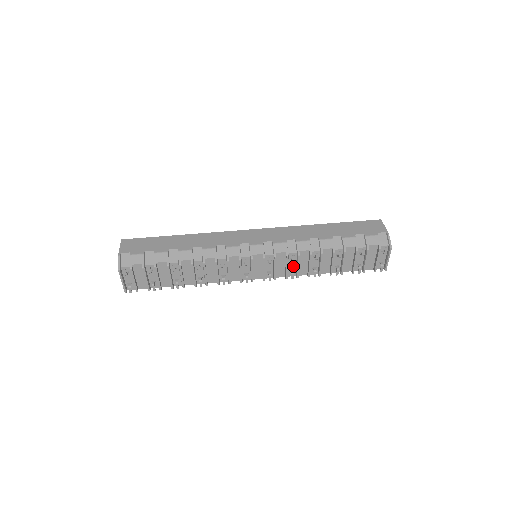
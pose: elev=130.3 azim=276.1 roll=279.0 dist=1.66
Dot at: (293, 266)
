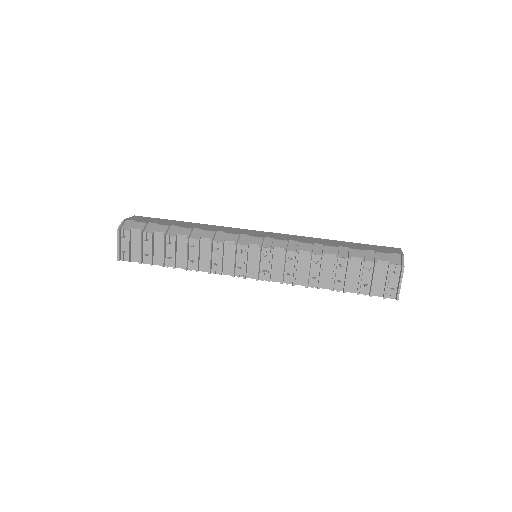
Dot at: (291, 269)
